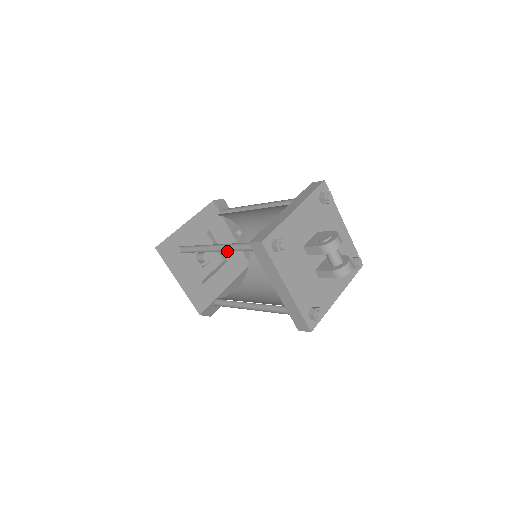
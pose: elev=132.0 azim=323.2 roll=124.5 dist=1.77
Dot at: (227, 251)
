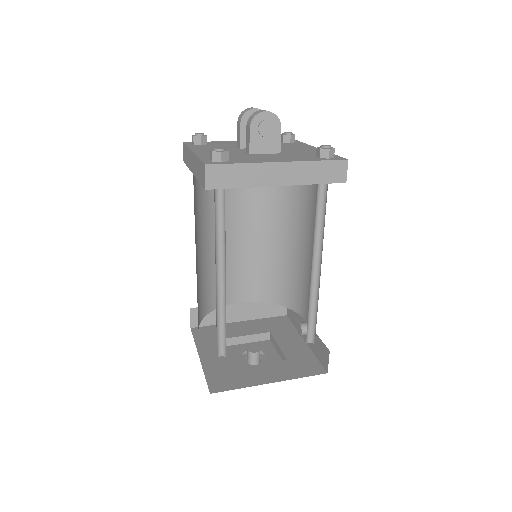
Dot at: (290, 352)
